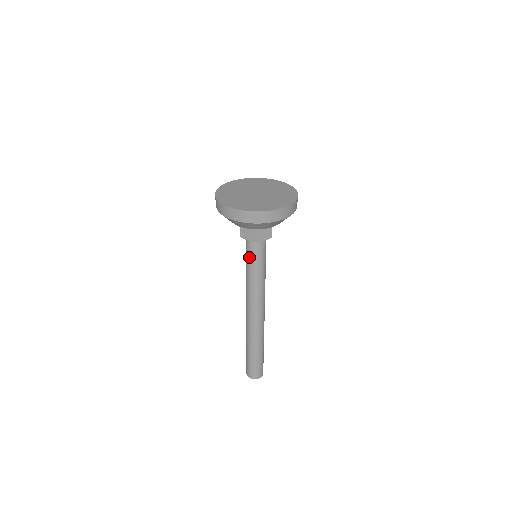
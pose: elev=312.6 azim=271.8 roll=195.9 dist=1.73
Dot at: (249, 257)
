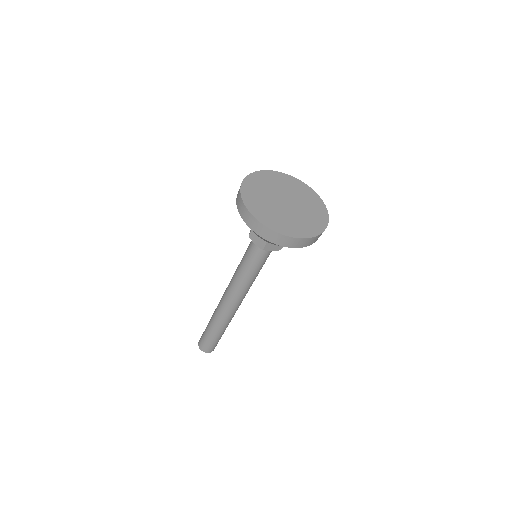
Dot at: (249, 256)
